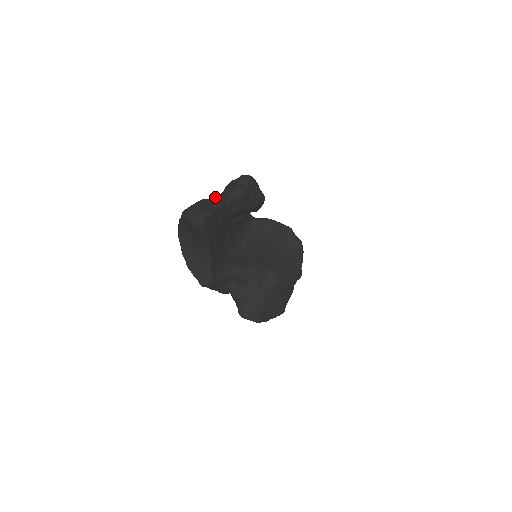
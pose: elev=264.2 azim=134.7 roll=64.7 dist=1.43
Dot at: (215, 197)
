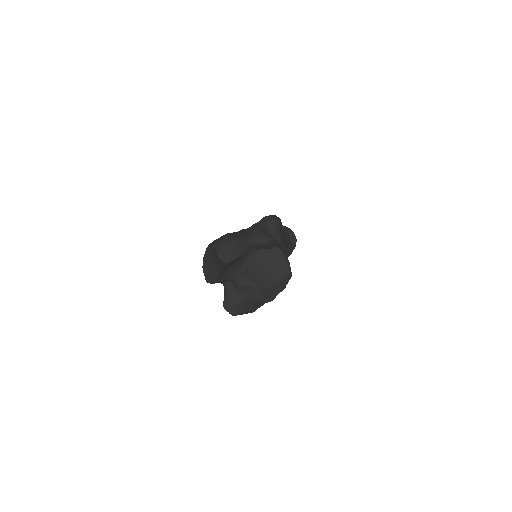
Dot at: (245, 241)
